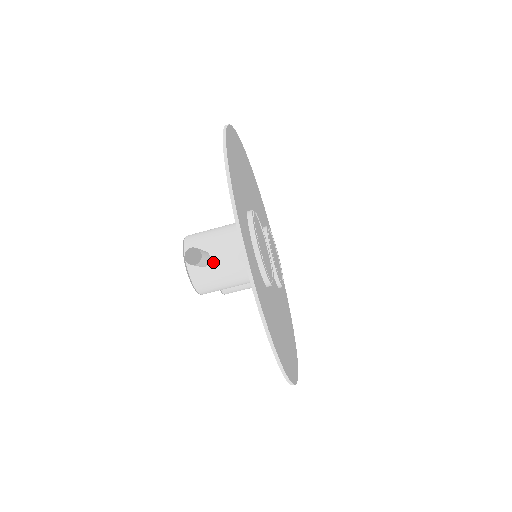
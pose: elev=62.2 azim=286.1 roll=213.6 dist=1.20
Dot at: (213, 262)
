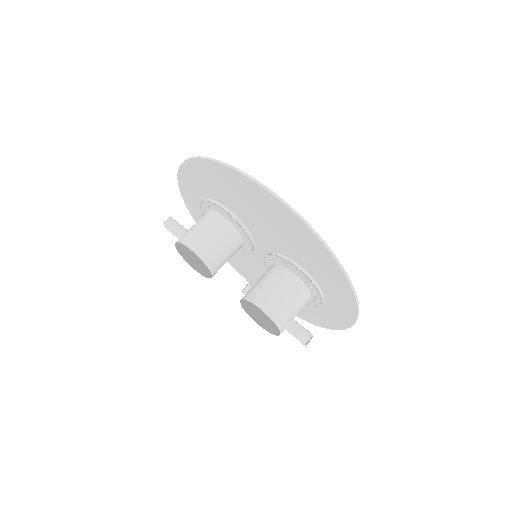
Dot at: occluded
